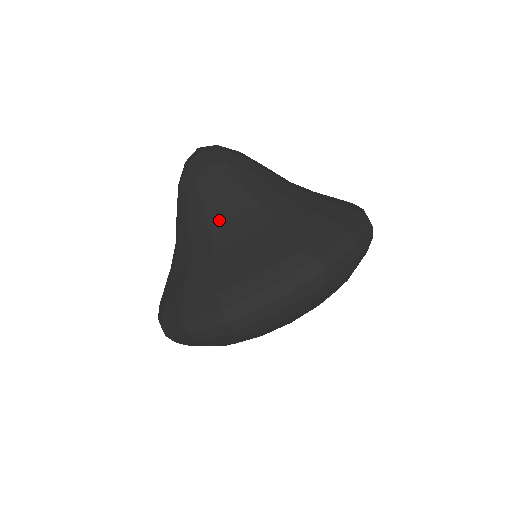
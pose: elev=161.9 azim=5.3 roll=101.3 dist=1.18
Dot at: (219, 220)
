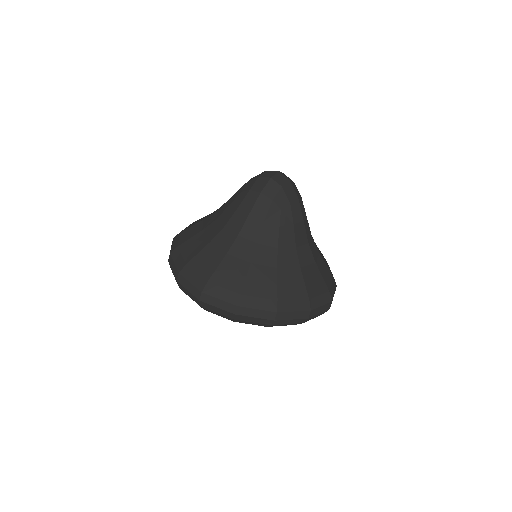
Dot at: (232, 229)
